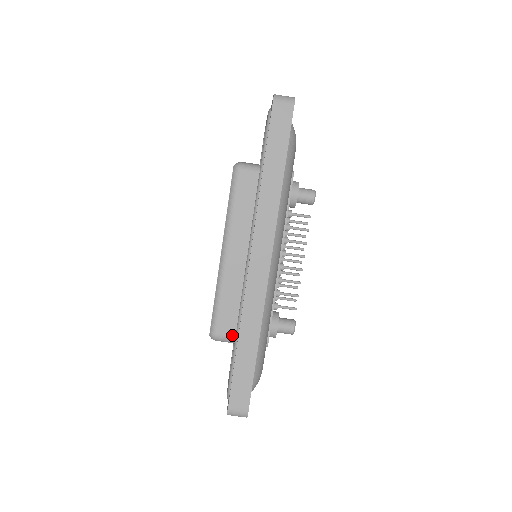
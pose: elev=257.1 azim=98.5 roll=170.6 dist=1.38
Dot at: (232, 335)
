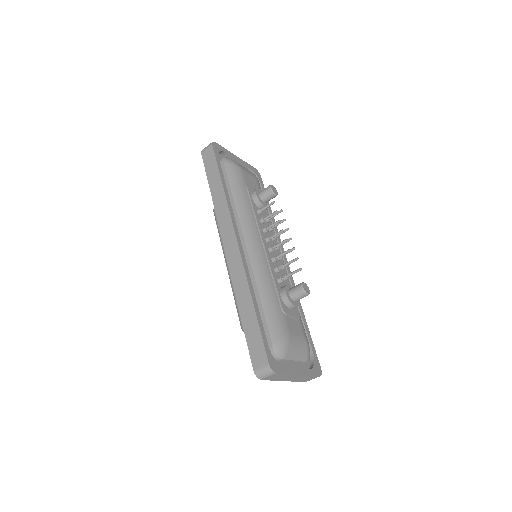
Dot at: occluded
